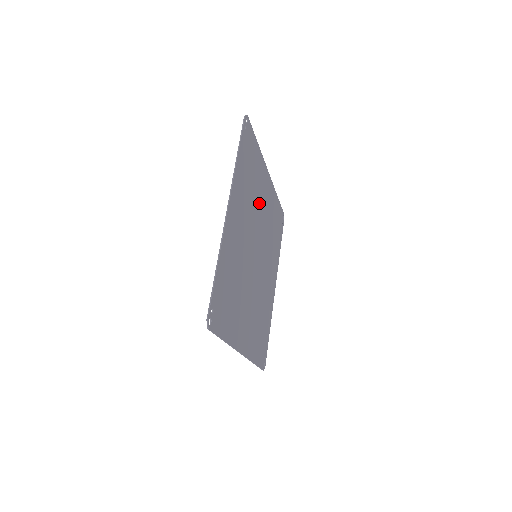
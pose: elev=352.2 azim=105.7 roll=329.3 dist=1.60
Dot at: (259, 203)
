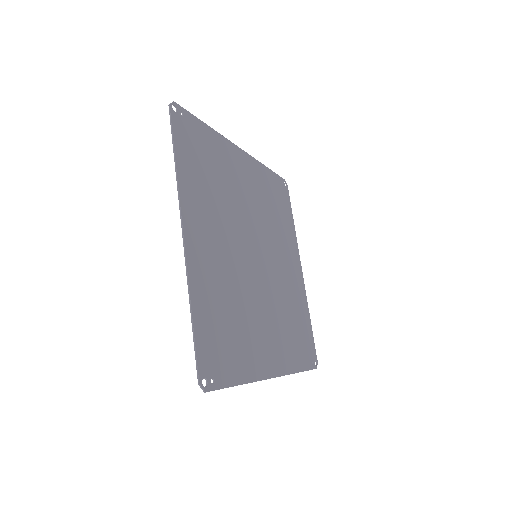
Dot at: (279, 246)
